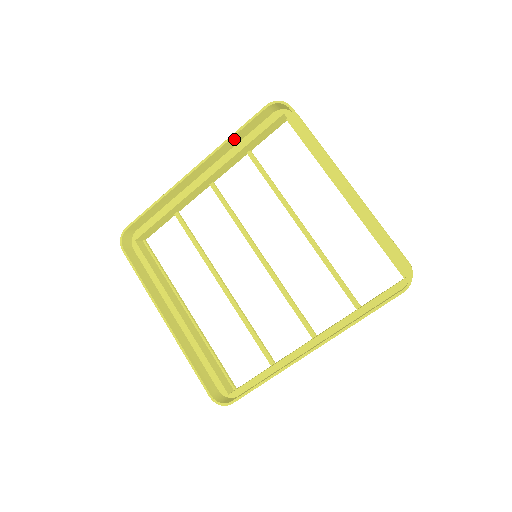
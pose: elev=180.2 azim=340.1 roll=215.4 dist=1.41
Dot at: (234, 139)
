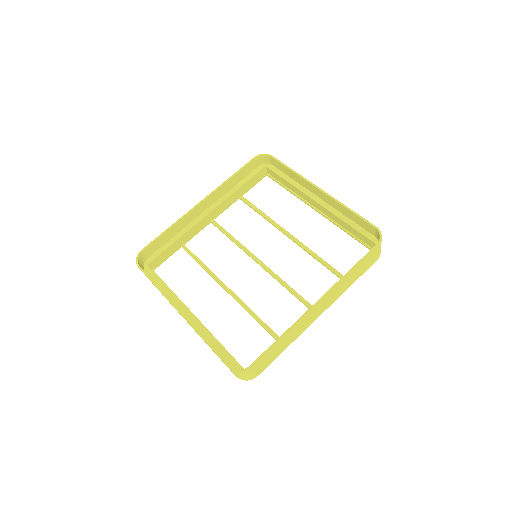
Dot at: (231, 181)
